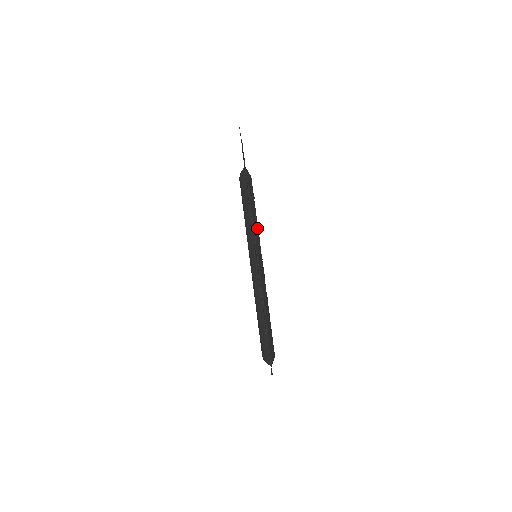
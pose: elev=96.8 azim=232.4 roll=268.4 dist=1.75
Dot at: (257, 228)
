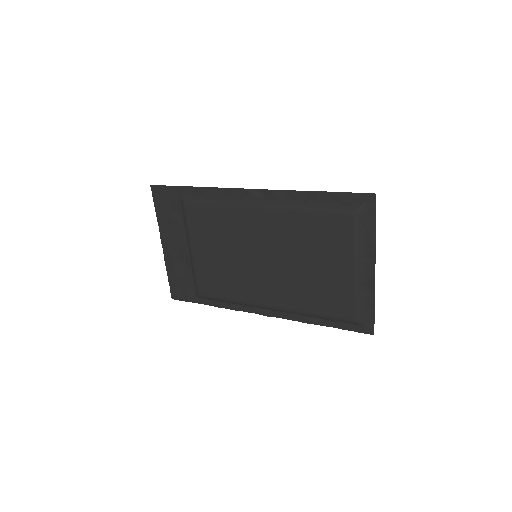
Dot at: occluded
